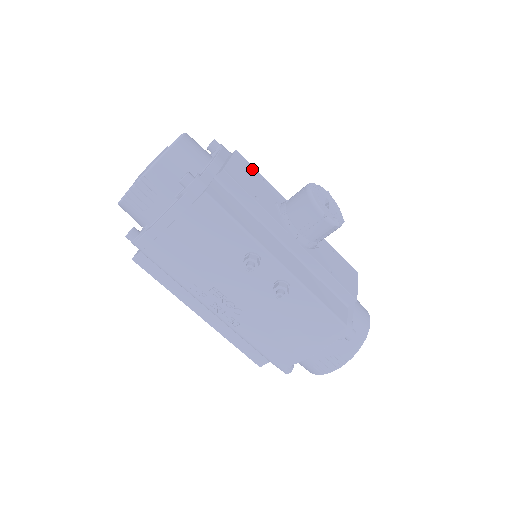
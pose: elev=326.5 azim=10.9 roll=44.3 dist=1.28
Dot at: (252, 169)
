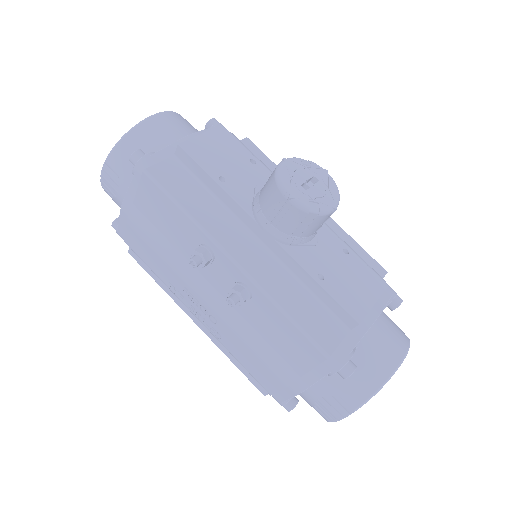
Dot at: (237, 147)
